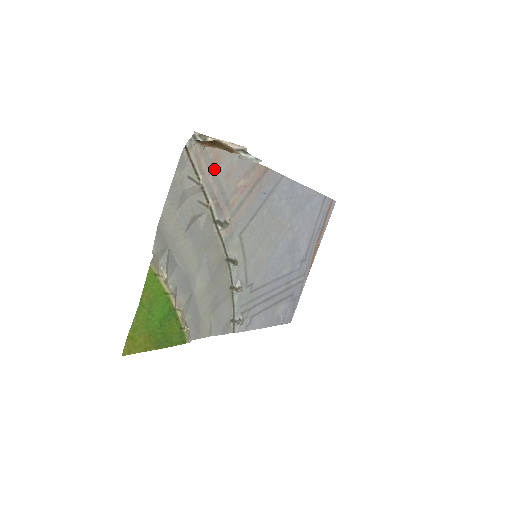
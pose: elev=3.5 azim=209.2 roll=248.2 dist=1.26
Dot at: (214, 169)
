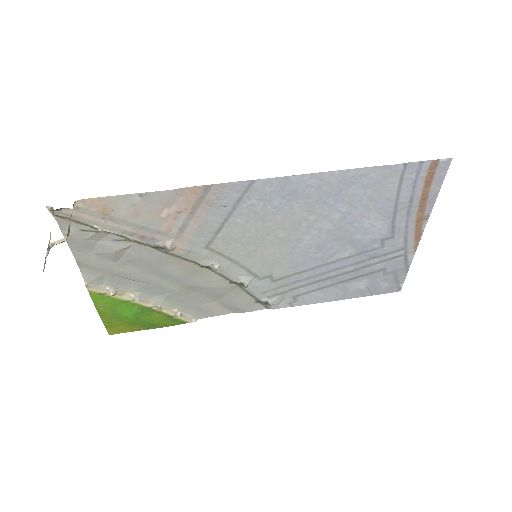
Dot at: (110, 216)
